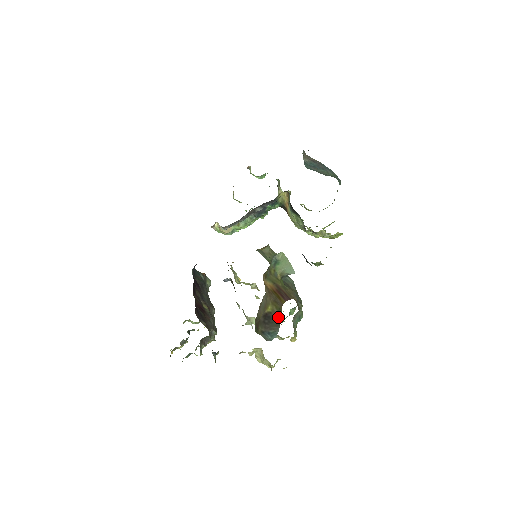
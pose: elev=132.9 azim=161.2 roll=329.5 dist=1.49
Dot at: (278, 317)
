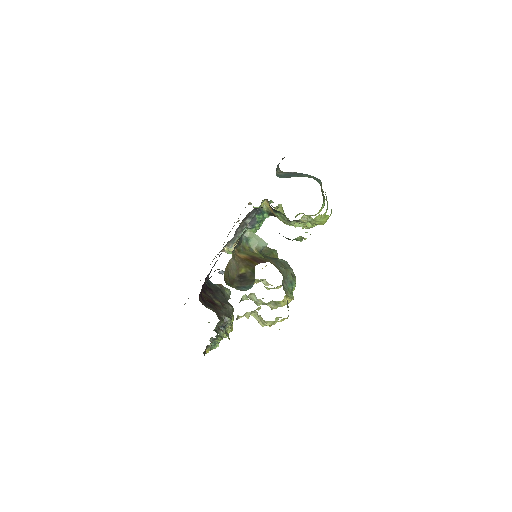
Dot at: (252, 275)
